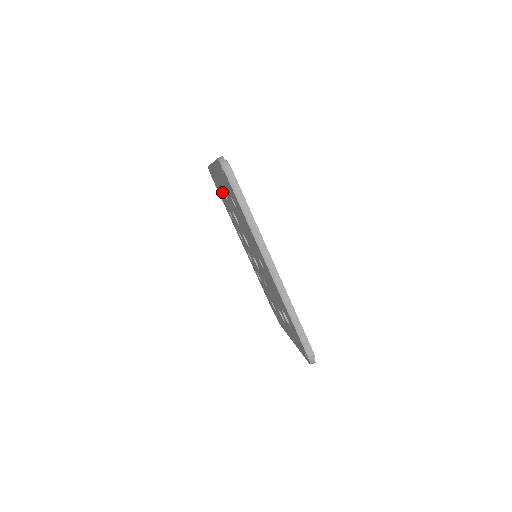
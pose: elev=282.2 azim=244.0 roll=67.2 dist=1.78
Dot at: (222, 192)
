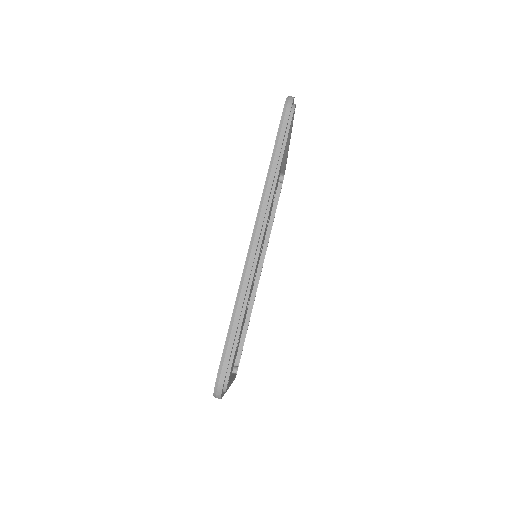
Dot at: occluded
